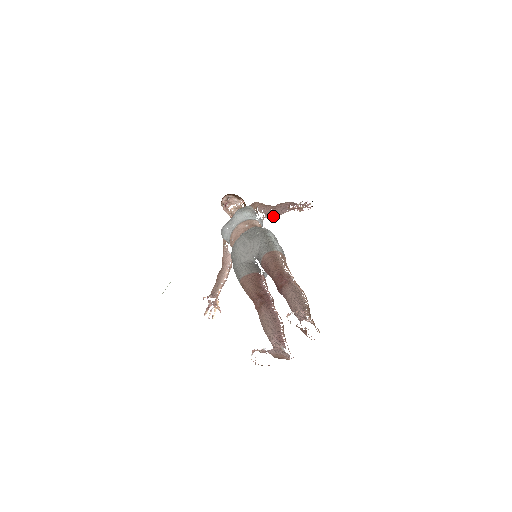
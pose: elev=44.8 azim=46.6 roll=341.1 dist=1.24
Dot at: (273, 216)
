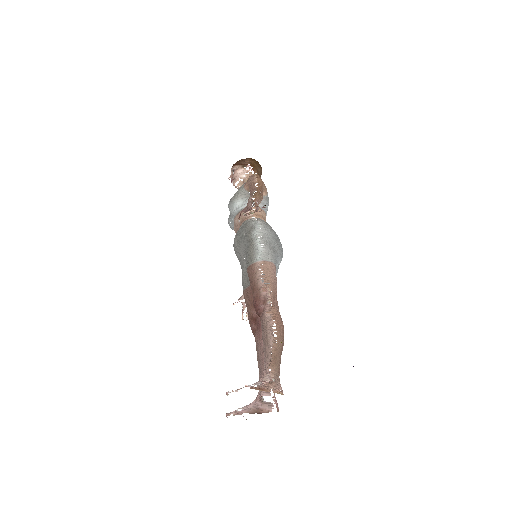
Dot at: occluded
